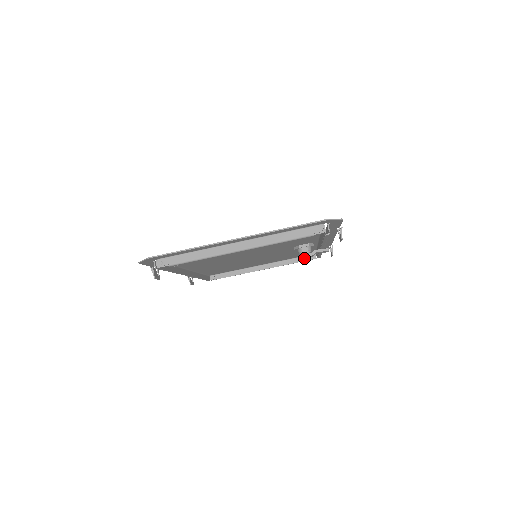
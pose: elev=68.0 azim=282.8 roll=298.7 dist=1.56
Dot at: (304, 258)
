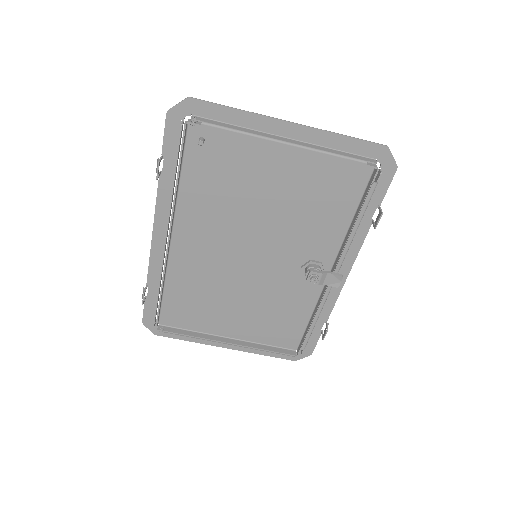
Dot at: (313, 274)
